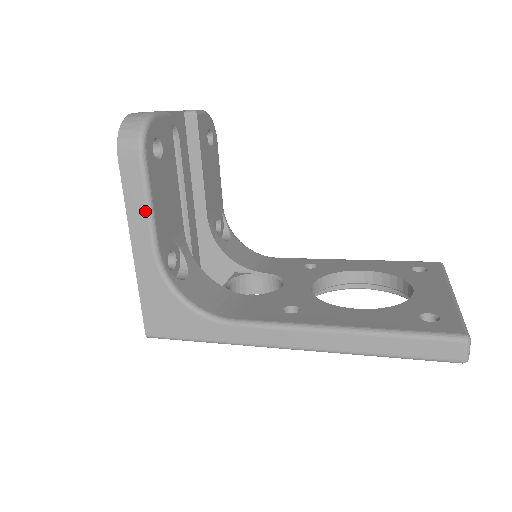
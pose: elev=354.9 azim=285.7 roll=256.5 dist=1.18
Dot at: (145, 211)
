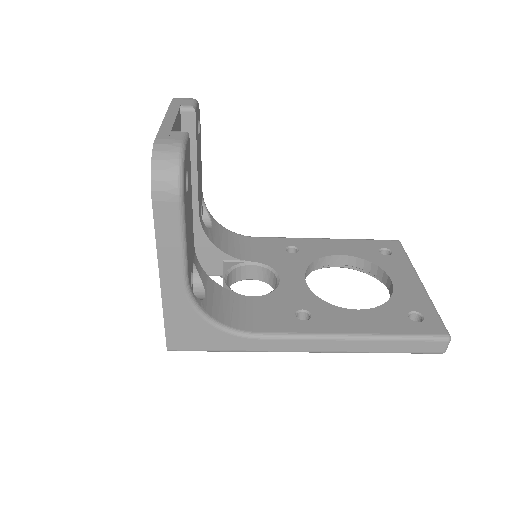
Dot at: (179, 249)
